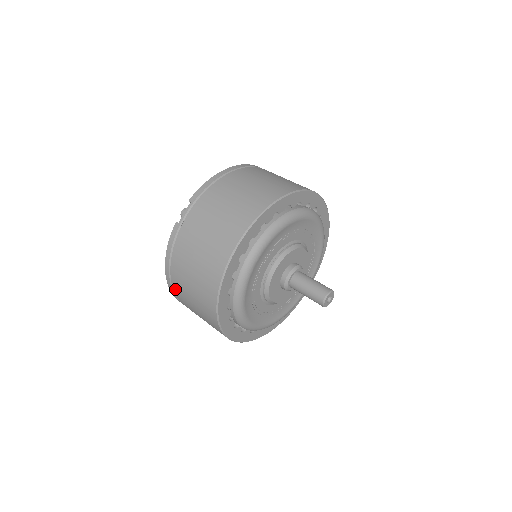
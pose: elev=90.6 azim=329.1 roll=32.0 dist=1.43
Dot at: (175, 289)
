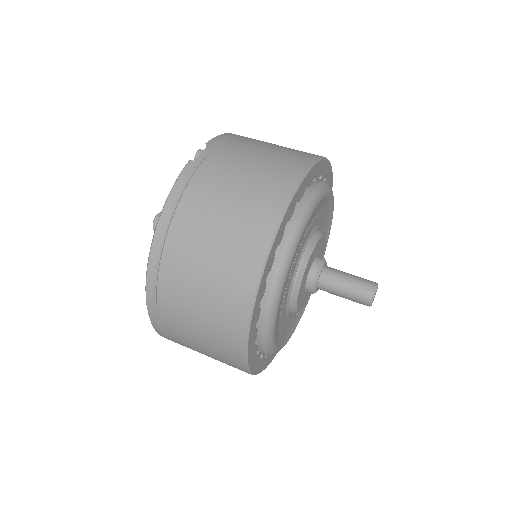
Dot at: (166, 261)
